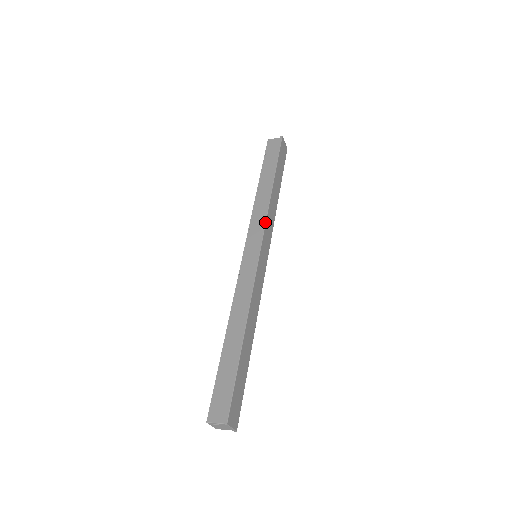
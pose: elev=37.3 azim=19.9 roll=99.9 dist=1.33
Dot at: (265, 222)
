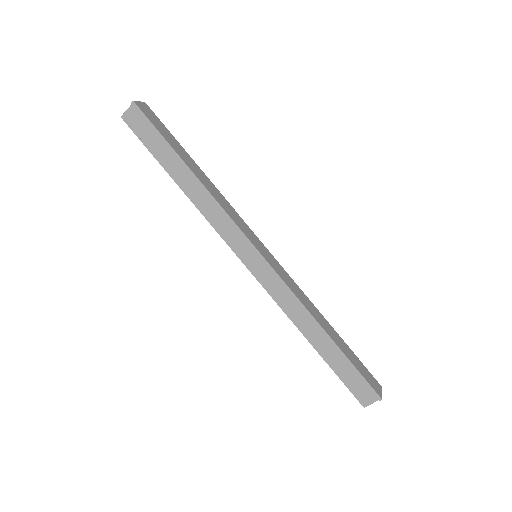
Dot at: (234, 223)
